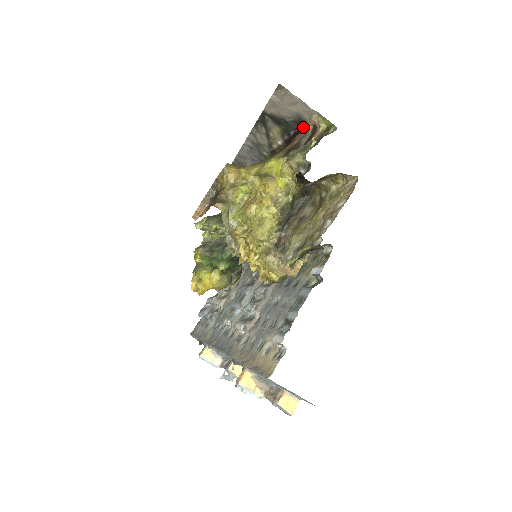
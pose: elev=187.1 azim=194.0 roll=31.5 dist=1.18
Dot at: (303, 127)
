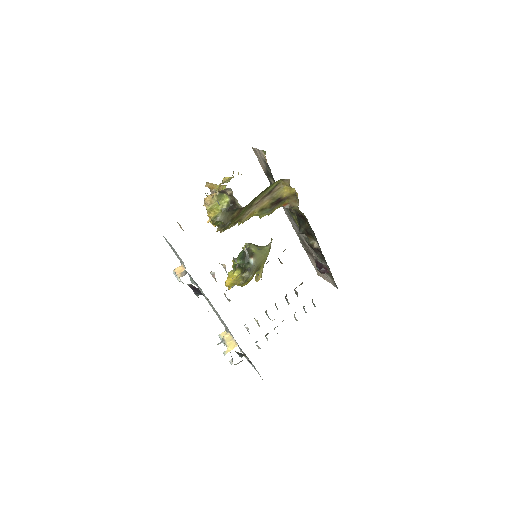
Dot at: (269, 167)
